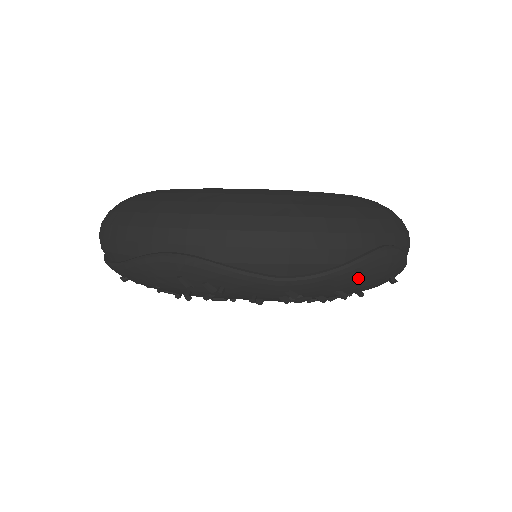
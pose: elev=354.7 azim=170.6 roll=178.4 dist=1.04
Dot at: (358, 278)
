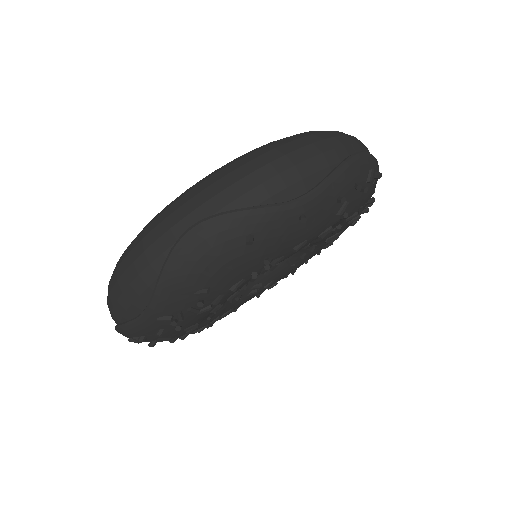
Dot at: (185, 277)
